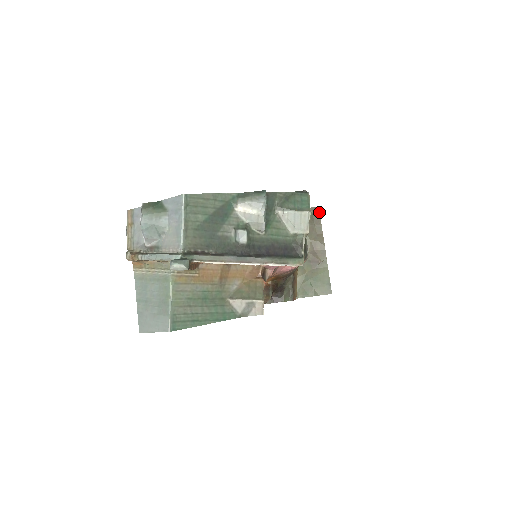
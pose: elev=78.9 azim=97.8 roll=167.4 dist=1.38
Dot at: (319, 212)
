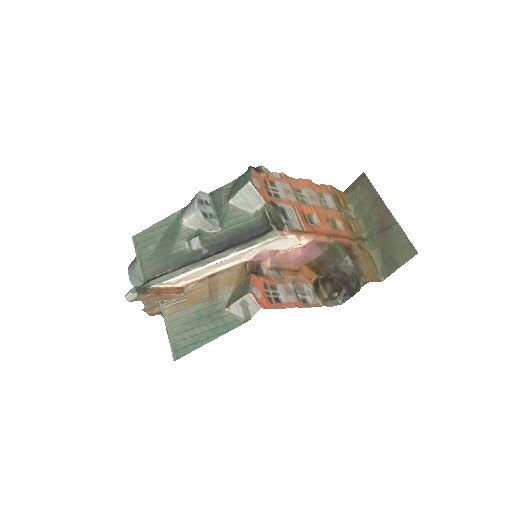
Dot at: (366, 177)
